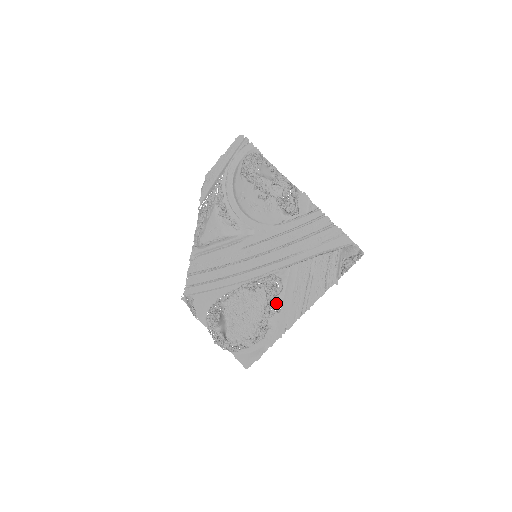
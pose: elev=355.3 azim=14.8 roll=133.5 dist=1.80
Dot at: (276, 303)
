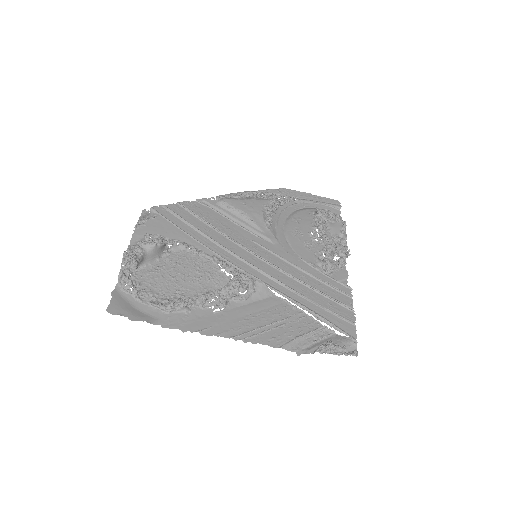
Dot at: (224, 301)
